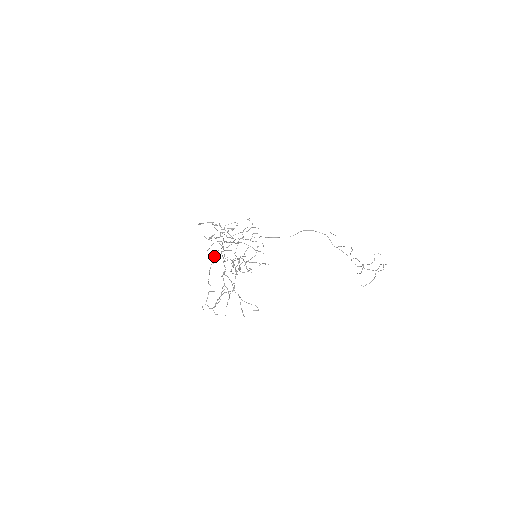
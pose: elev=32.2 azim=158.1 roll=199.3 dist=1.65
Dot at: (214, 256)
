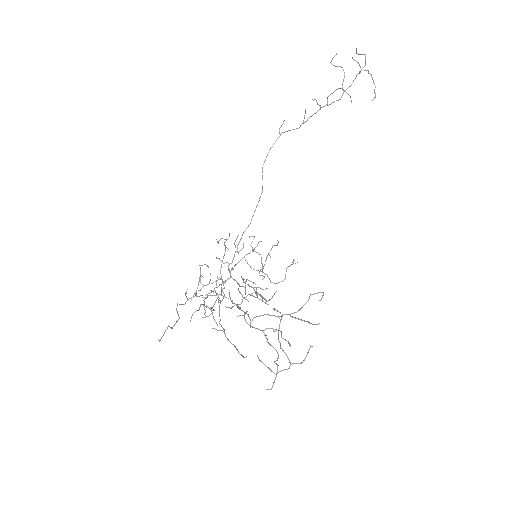
Dot at: occluded
